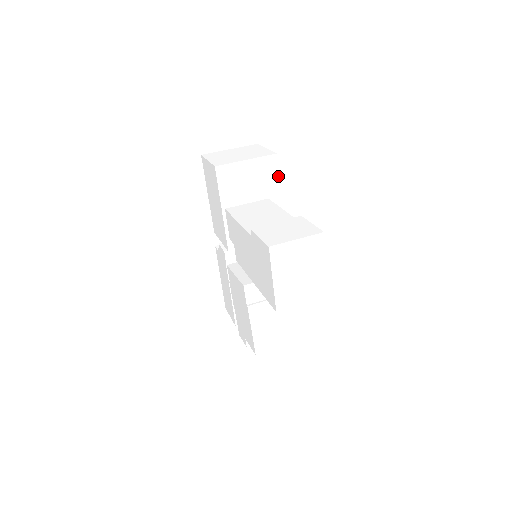
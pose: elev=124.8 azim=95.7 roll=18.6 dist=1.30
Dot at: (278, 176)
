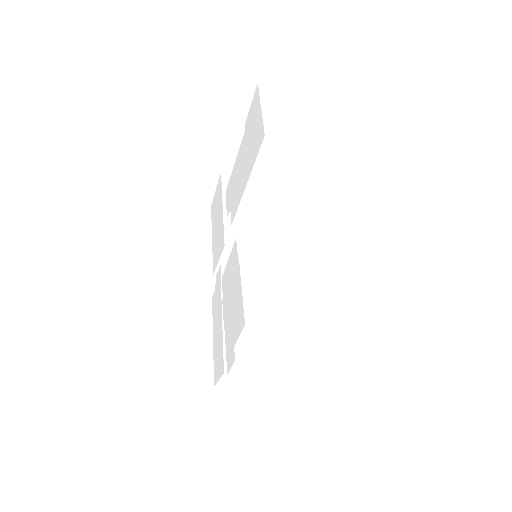
Dot at: occluded
